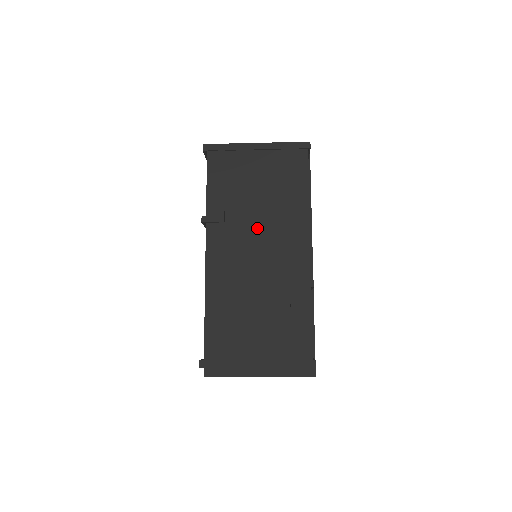
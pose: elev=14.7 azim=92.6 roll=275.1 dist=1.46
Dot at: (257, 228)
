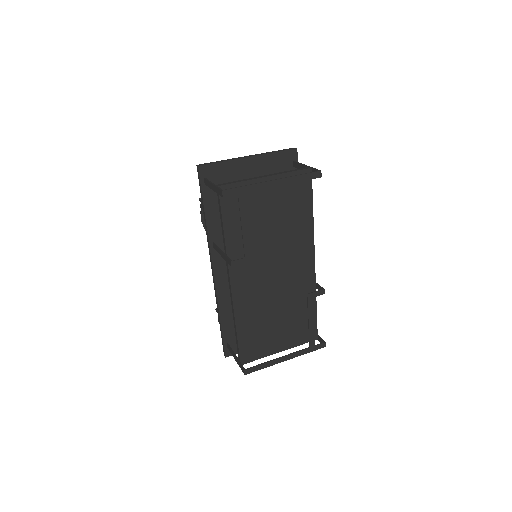
Dot at: (272, 252)
